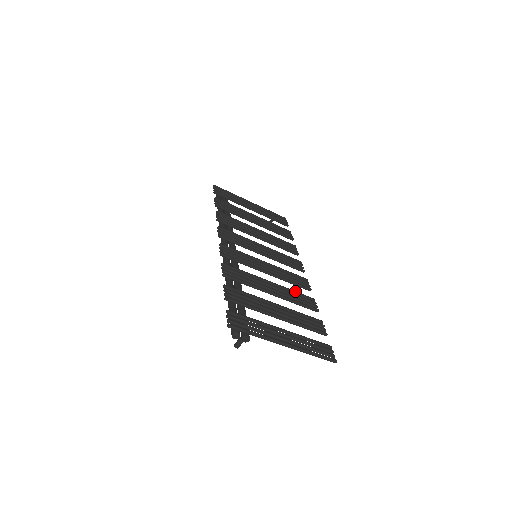
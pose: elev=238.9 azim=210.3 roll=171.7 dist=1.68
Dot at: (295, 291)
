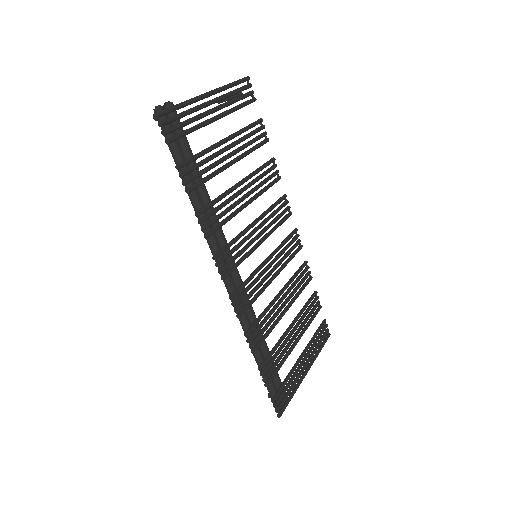
Dot at: (296, 276)
